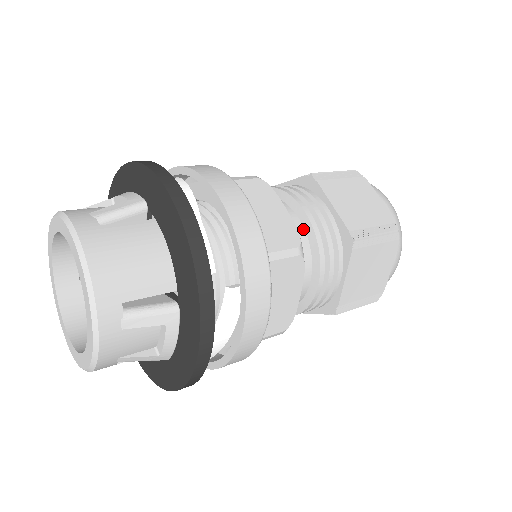
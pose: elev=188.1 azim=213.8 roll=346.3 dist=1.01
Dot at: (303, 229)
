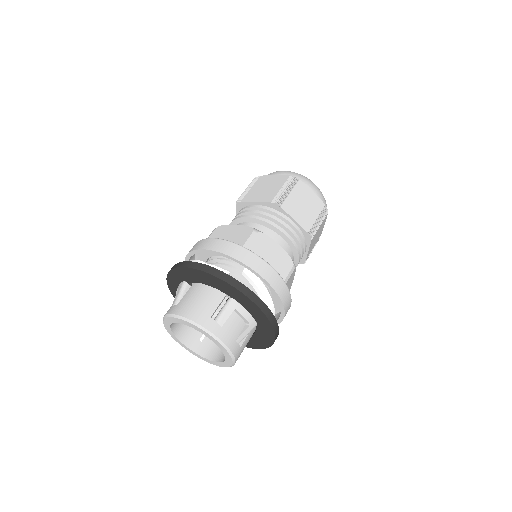
Dot at: (254, 224)
